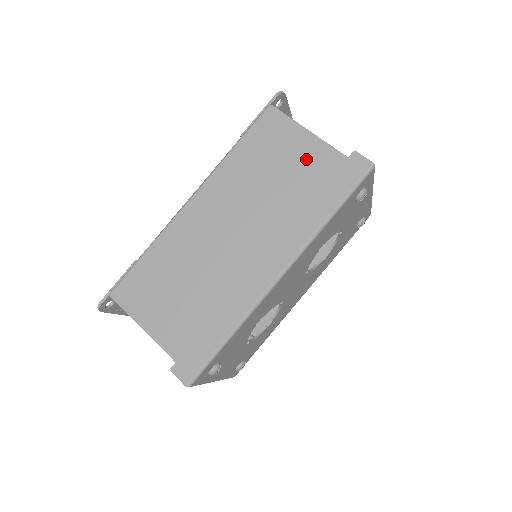
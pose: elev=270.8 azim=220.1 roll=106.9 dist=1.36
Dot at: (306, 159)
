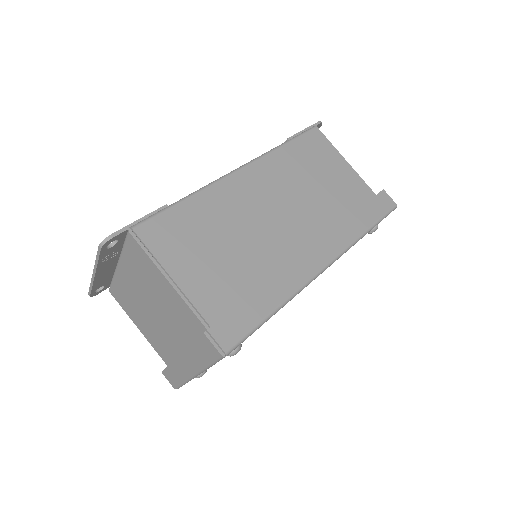
Dot at: (345, 180)
